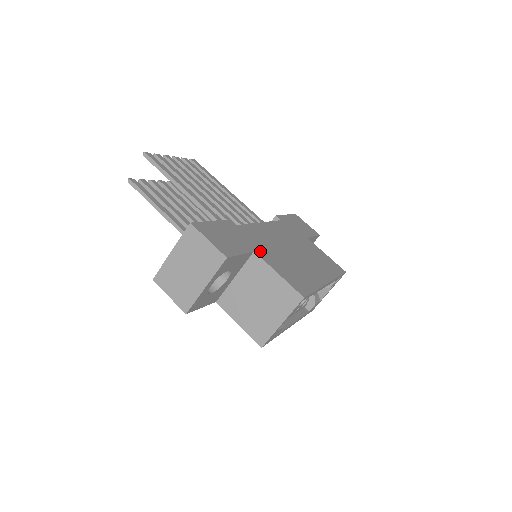
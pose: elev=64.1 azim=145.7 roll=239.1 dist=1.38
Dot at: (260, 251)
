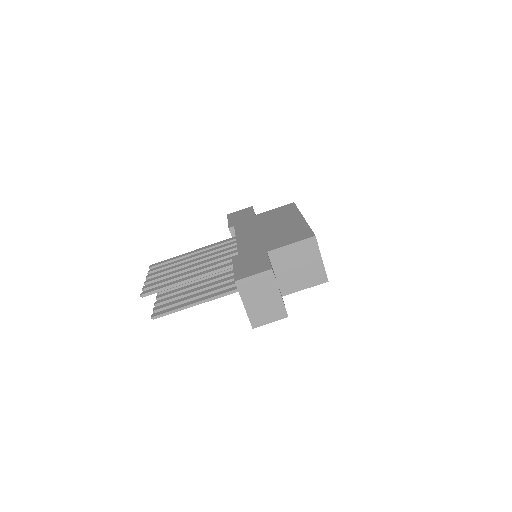
Dot at: (267, 248)
